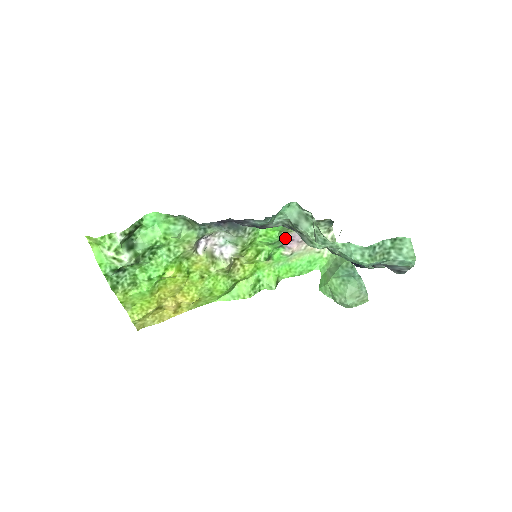
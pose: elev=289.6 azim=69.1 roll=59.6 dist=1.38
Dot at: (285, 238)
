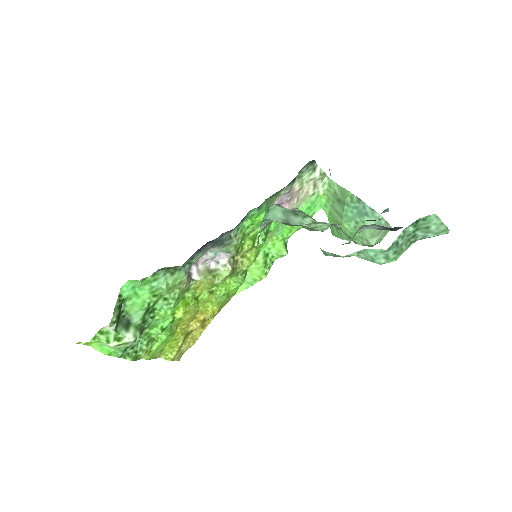
Dot at: occluded
